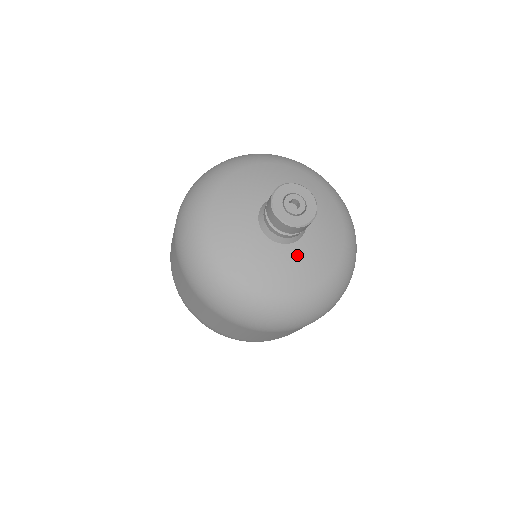
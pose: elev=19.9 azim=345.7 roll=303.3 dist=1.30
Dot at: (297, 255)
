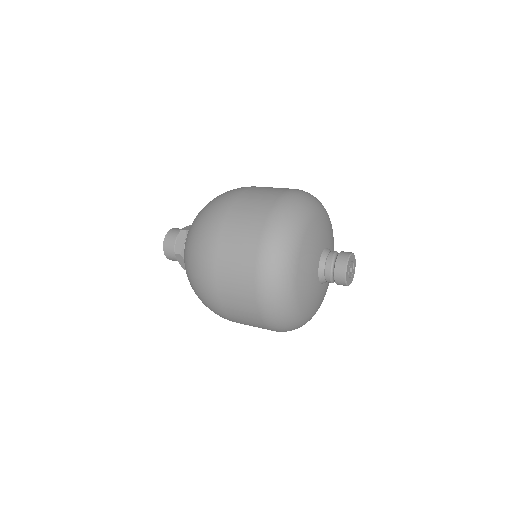
Dot at: occluded
